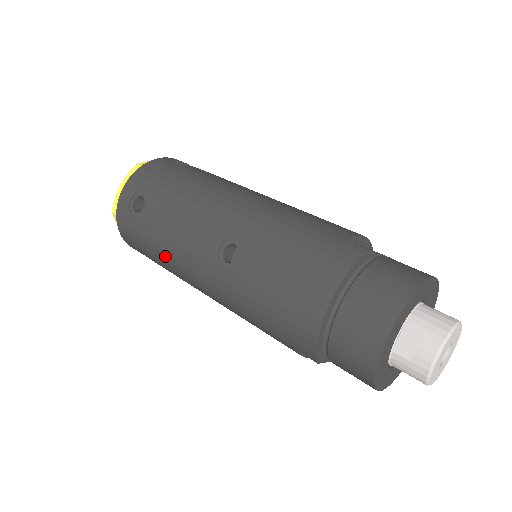
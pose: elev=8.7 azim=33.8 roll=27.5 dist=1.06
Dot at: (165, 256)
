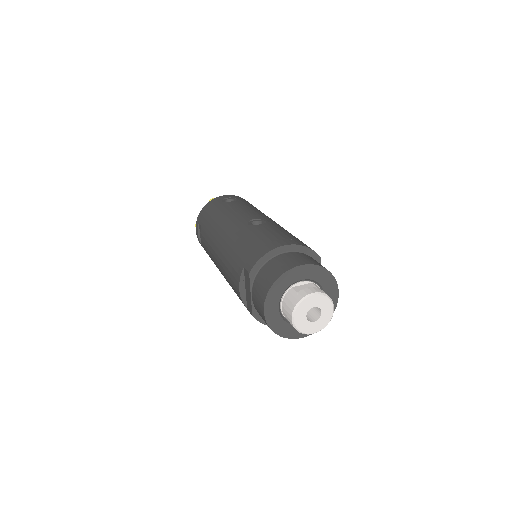
Dot at: (218, 218)
